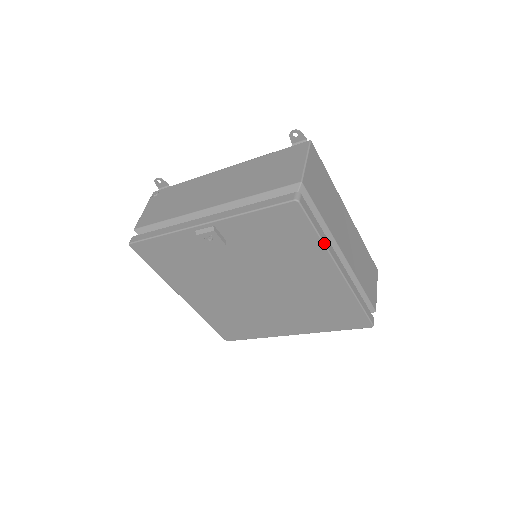
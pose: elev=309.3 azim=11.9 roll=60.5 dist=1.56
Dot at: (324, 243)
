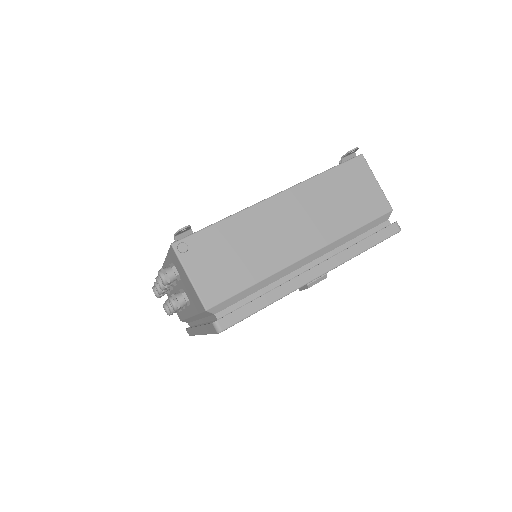
Dot at: occluded
